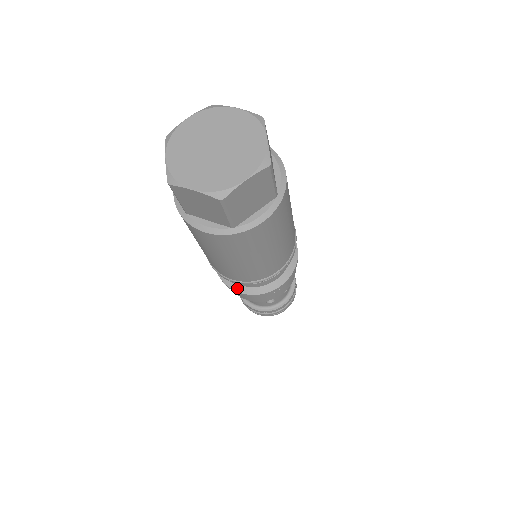
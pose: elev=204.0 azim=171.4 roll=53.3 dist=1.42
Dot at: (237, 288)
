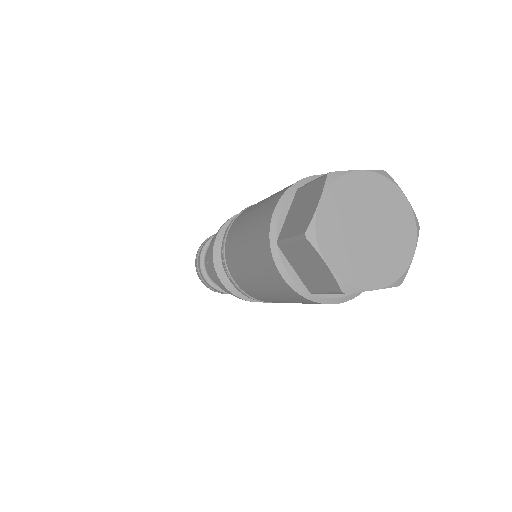
Dot at: occluded
